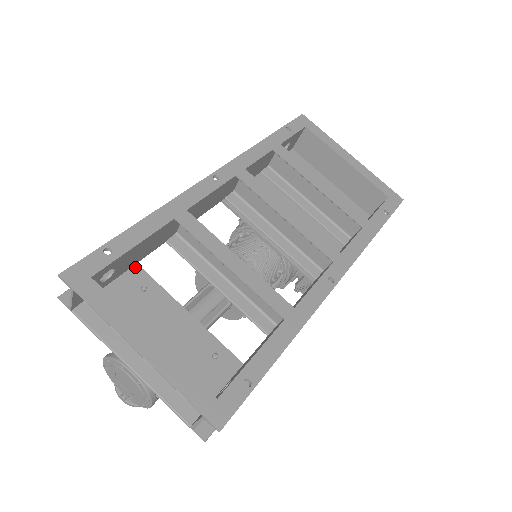
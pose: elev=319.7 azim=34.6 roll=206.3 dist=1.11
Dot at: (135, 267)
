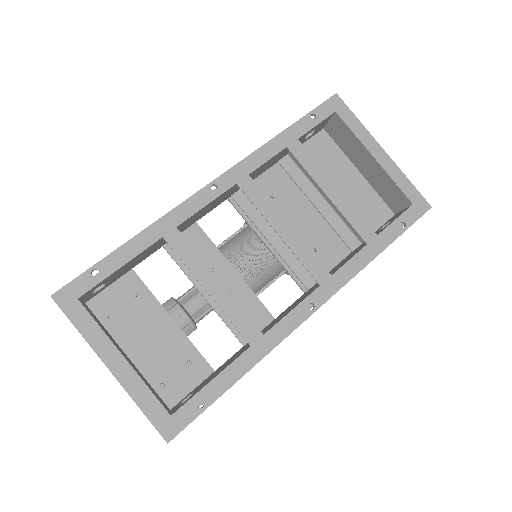
Dot at: (130, 272)
